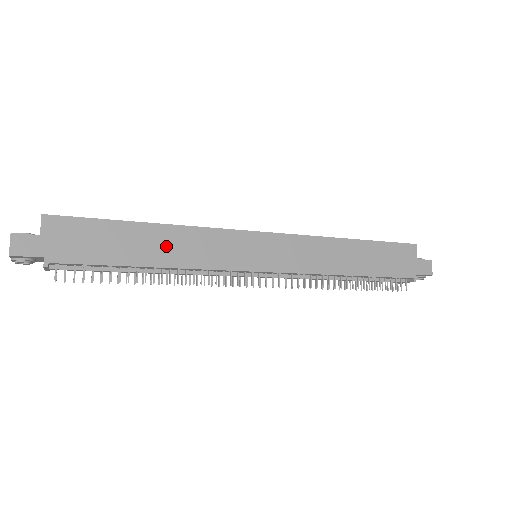
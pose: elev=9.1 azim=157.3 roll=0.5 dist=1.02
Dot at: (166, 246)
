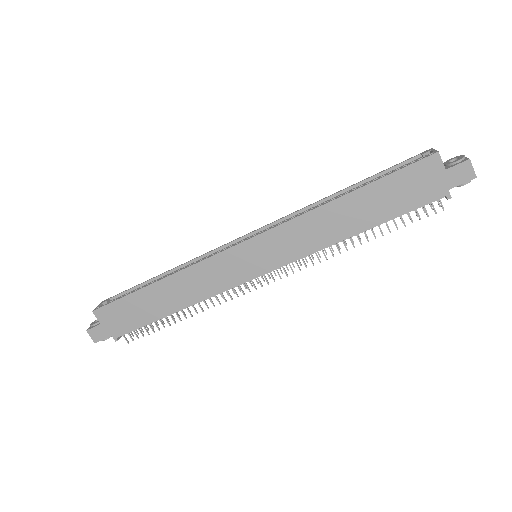
Dot at: (176, 293)
